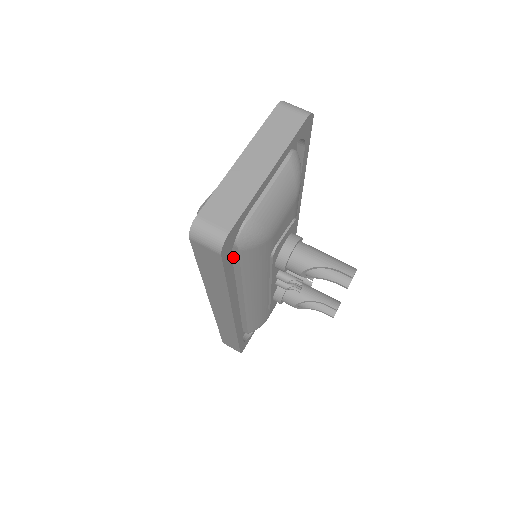
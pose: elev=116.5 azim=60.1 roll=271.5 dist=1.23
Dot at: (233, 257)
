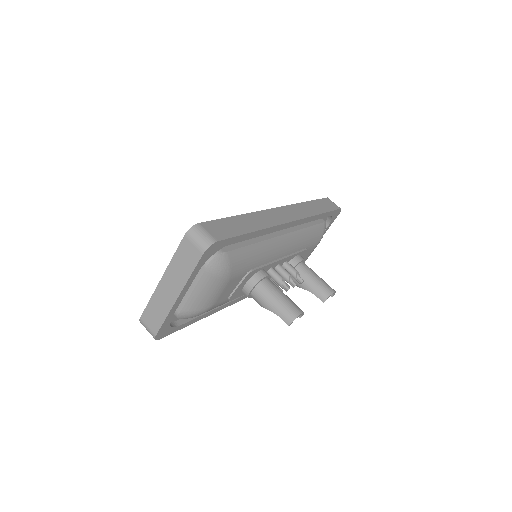
Dot at: occluded
